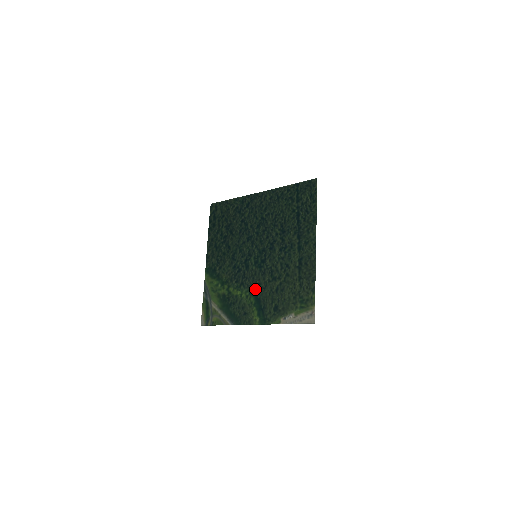
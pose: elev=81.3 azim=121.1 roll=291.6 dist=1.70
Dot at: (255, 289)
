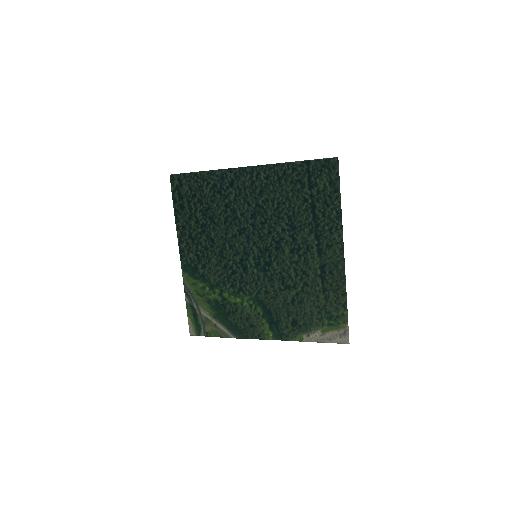
Dot at: (261, 298)
